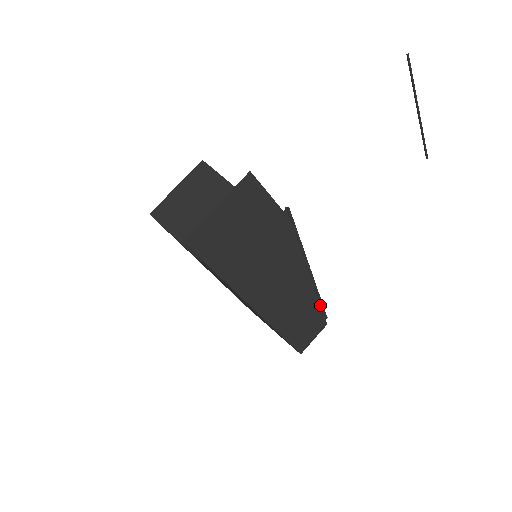
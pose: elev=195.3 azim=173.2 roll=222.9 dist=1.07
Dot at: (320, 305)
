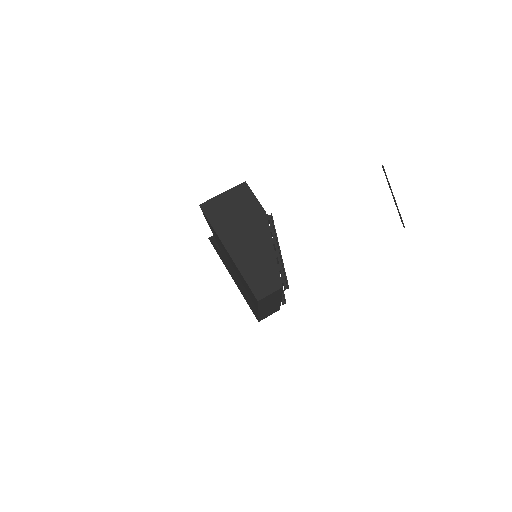
Dot at: (279, 271)
